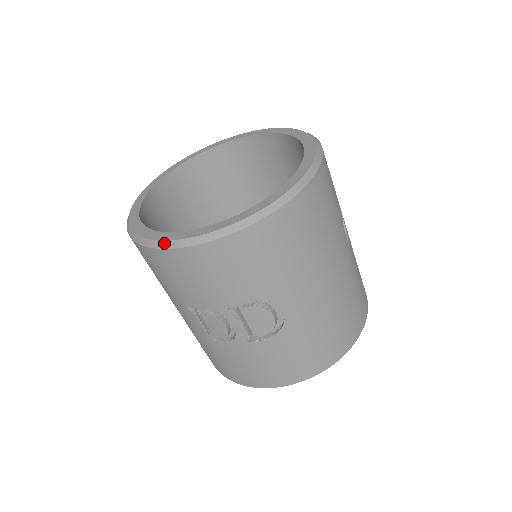
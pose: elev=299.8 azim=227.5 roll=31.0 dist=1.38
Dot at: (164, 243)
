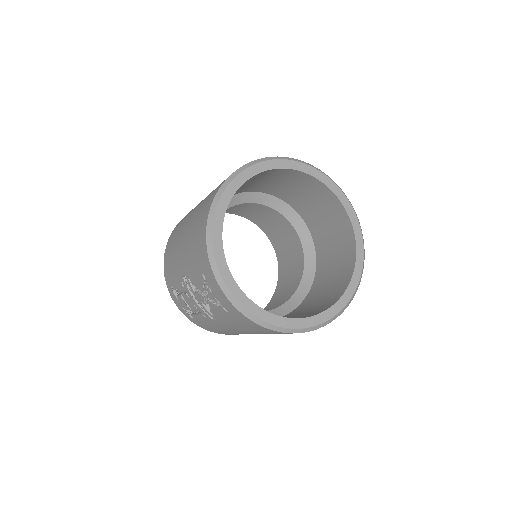
Dot at: (318, 326)
